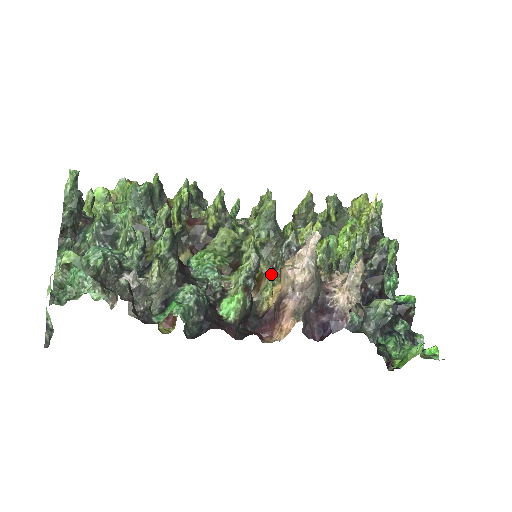
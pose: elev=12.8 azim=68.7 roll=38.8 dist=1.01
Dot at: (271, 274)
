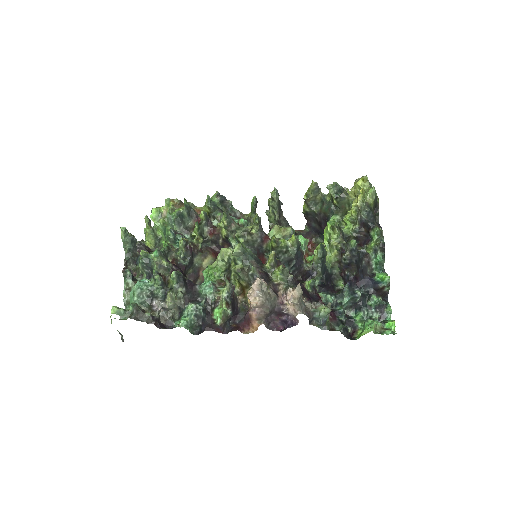
Dot at: (248, 288)
